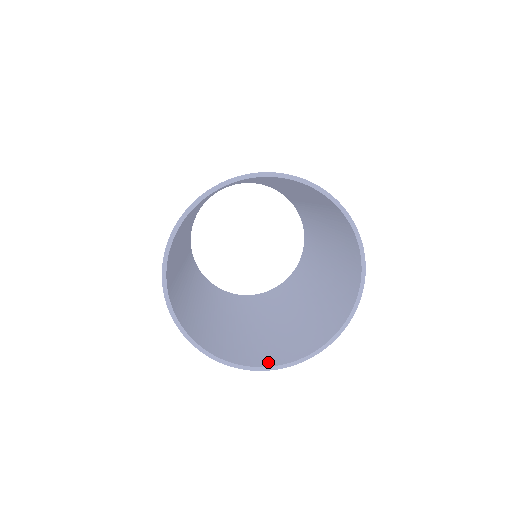
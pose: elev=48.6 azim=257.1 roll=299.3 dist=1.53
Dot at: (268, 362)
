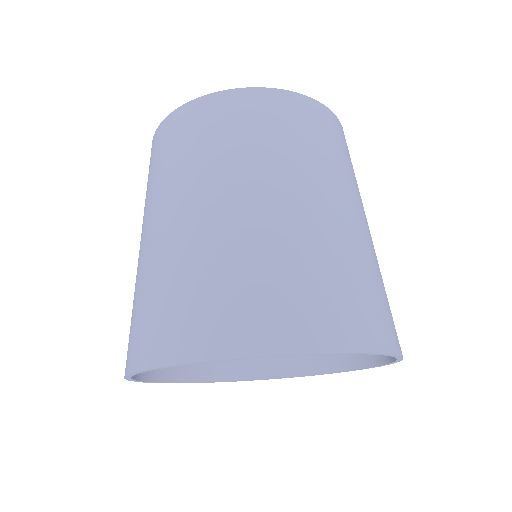
Dot at: (206, 373)
